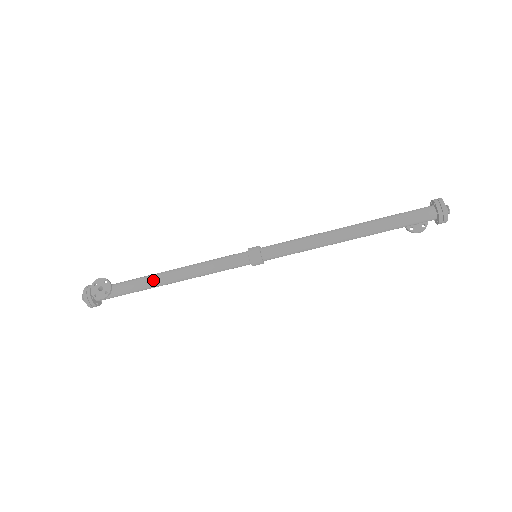
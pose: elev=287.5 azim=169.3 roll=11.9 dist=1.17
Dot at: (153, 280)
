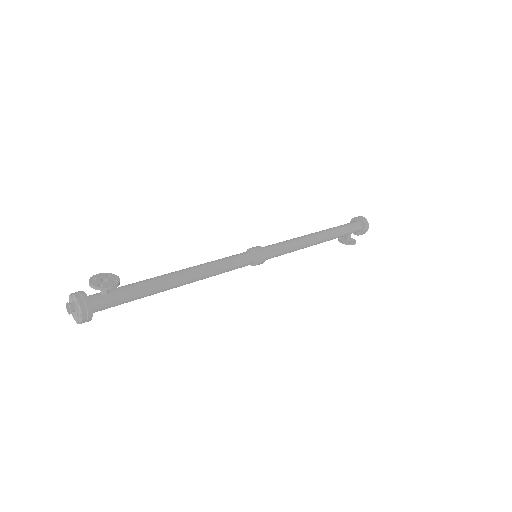
Dot at: (164, 277)
